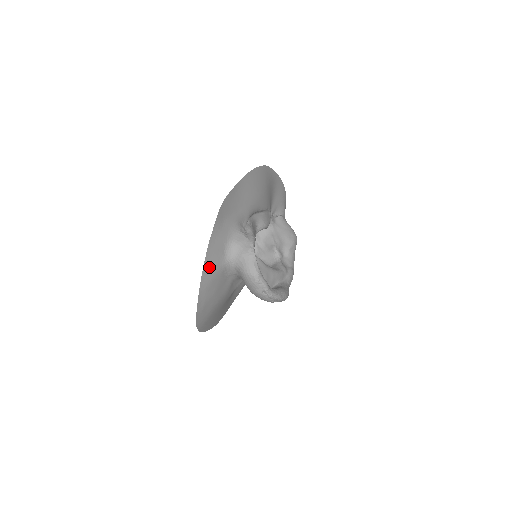
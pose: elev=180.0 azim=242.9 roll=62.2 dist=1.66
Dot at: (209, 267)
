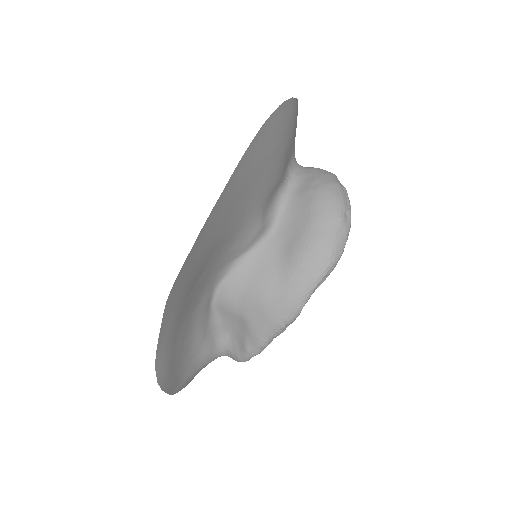
Dot at: occluded
